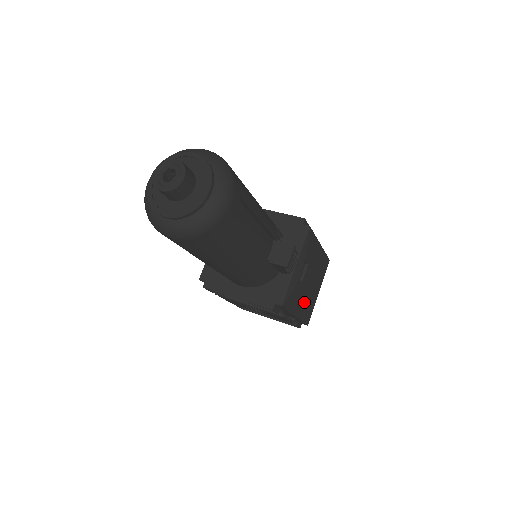
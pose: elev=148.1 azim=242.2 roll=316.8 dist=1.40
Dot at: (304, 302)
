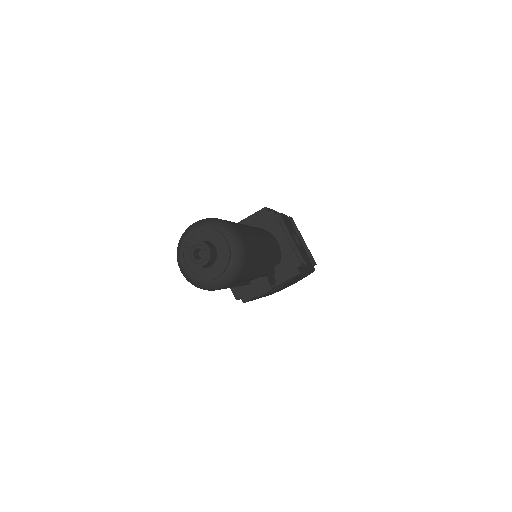
Dot at: occluded
